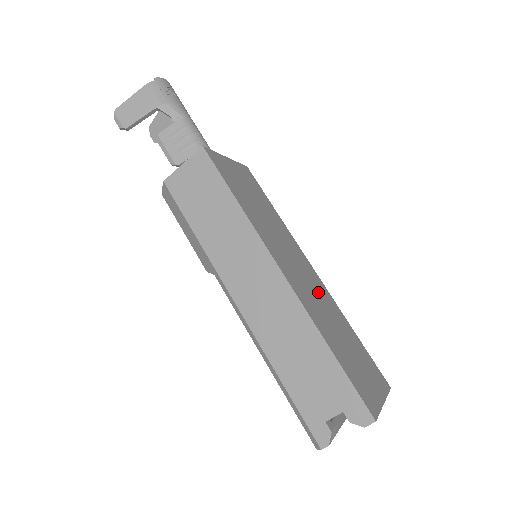
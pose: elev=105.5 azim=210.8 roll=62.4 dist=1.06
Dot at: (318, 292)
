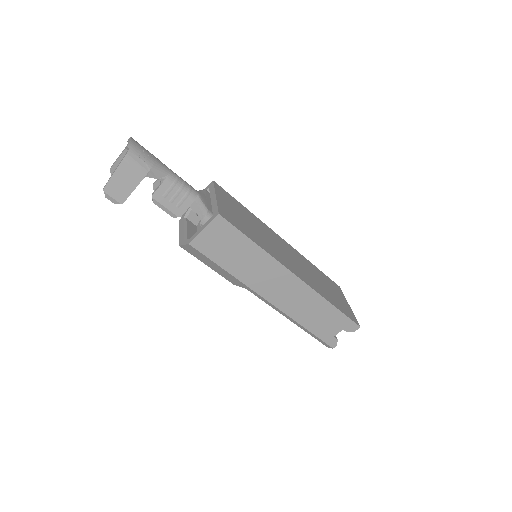
Dot at: (299, 261)
